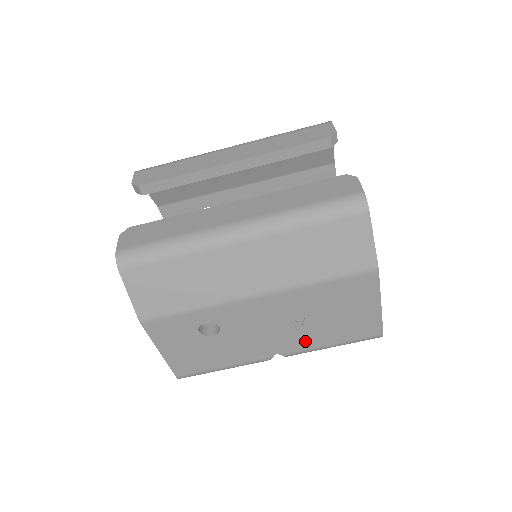
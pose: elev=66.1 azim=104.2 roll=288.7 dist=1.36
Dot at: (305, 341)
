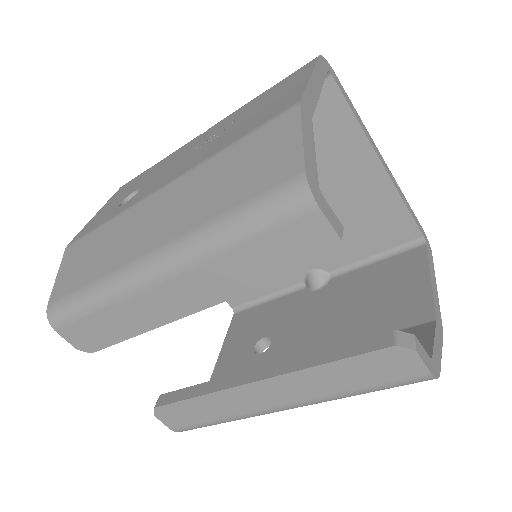
Dot at: occluded
